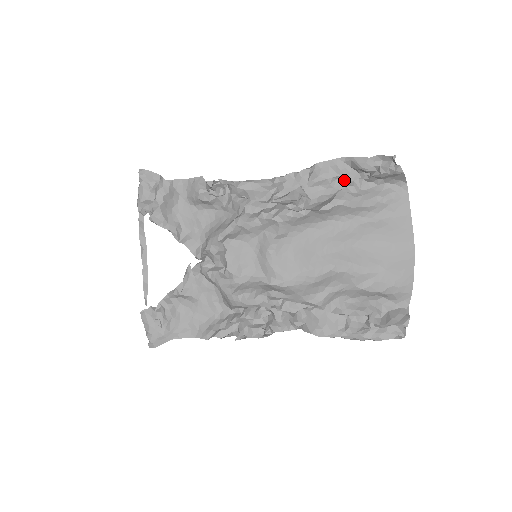
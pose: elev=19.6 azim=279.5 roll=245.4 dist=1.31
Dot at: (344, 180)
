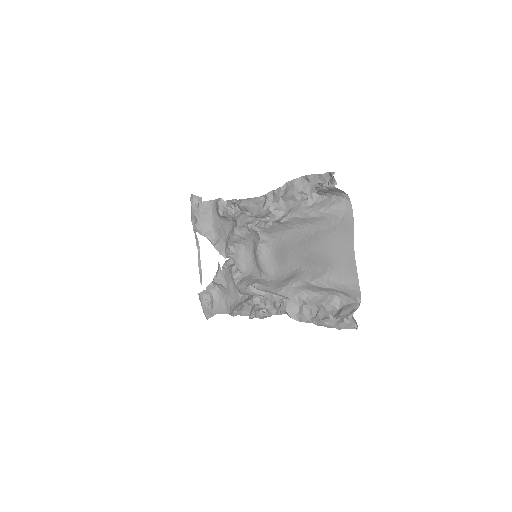
Dot at: (307, 194)
